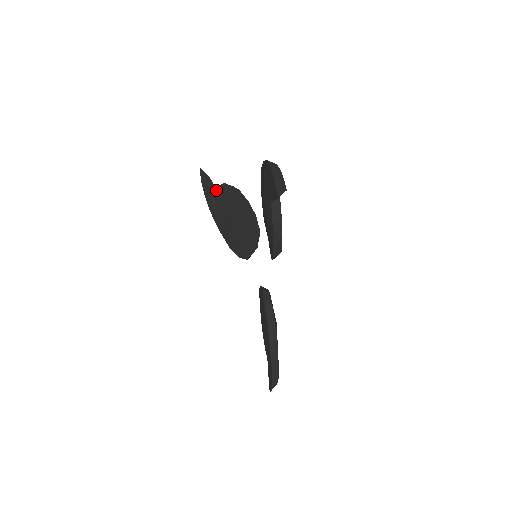
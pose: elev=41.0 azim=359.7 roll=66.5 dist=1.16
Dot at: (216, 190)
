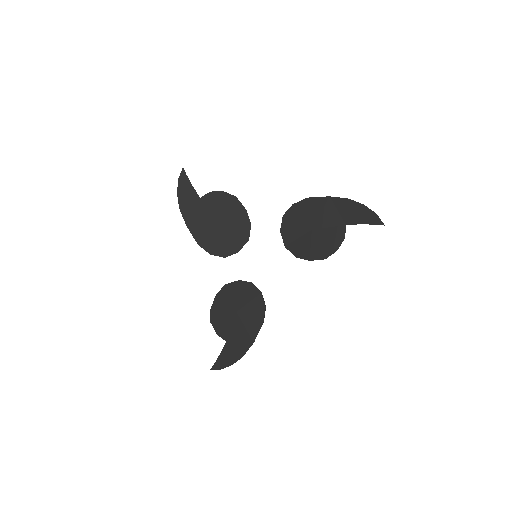
Dot at: (195, 192)
